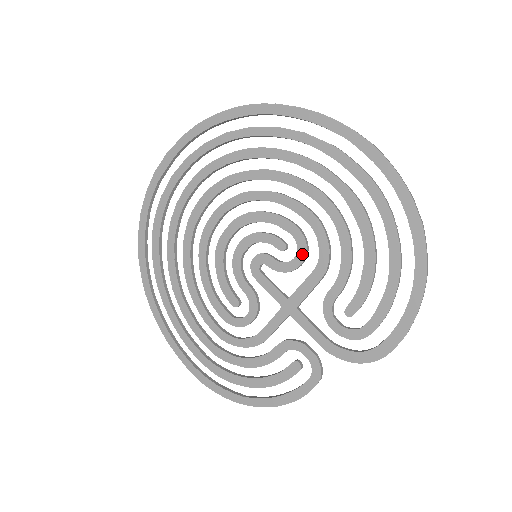
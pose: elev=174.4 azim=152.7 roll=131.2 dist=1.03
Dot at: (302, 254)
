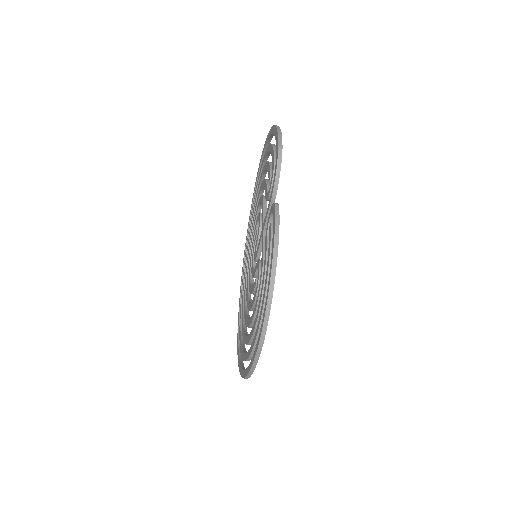
Dot at: (259, 216)
